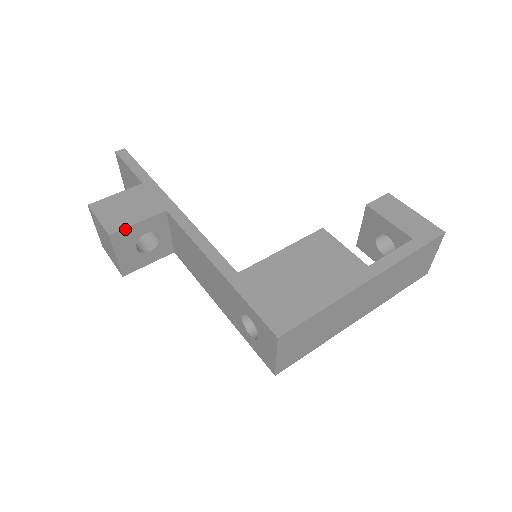
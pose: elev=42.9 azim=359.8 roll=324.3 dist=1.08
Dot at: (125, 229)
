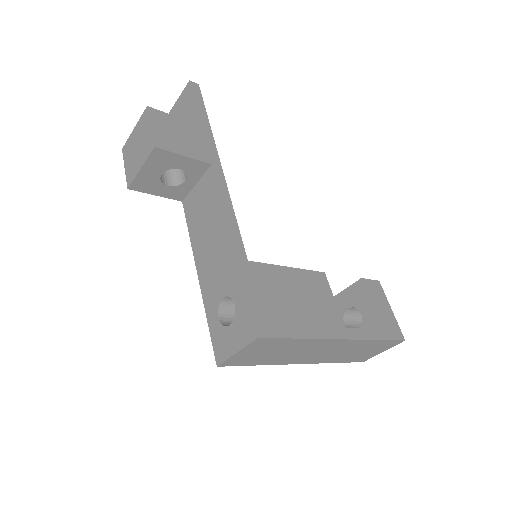
Dot at: (170, 152)
